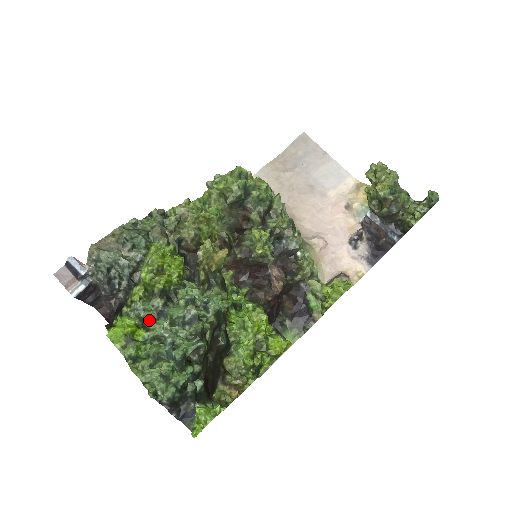
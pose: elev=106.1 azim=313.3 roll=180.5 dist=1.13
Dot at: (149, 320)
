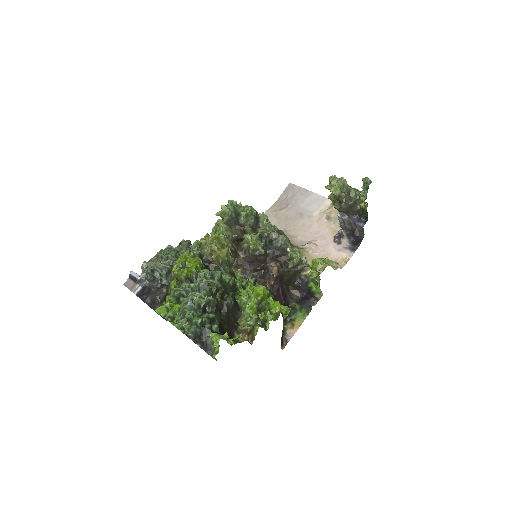
Dot at: (180, 296)
